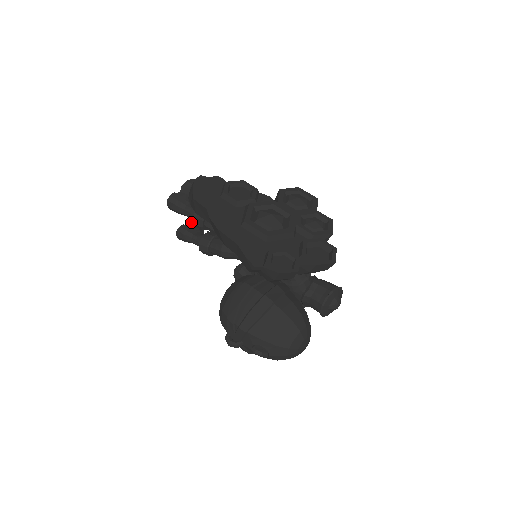
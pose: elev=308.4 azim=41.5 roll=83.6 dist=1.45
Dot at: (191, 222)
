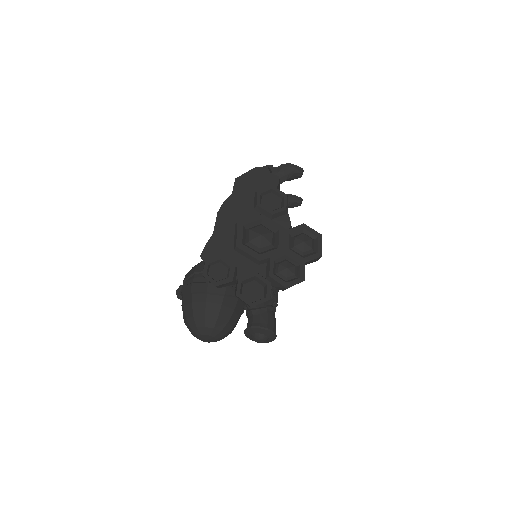
Dot at: occluded
